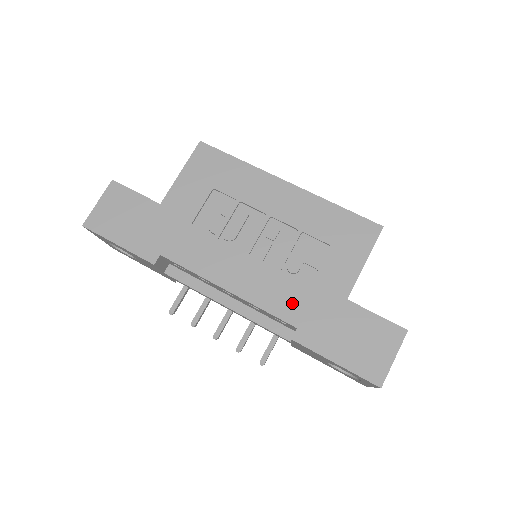
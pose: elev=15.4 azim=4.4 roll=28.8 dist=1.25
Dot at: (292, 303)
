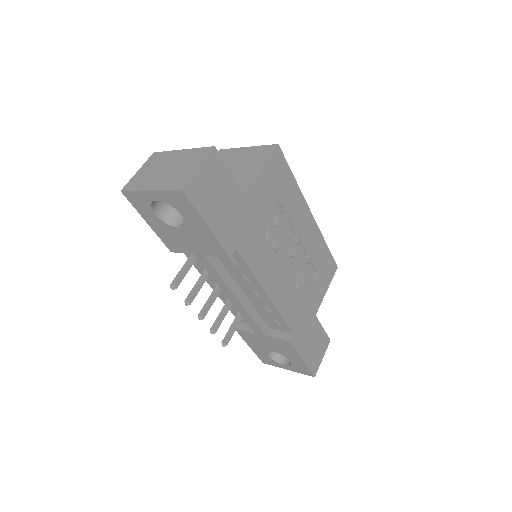
Dot at: (295, 313)
